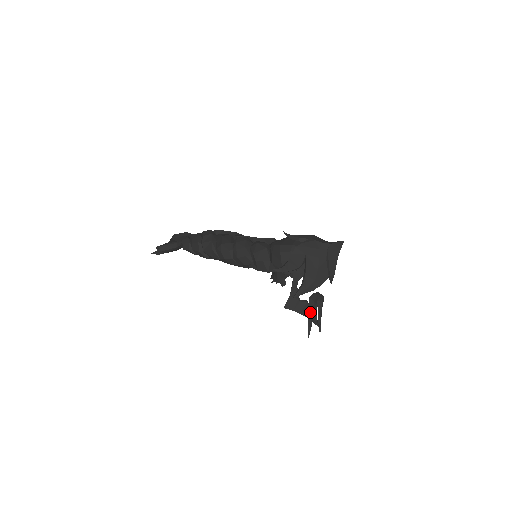
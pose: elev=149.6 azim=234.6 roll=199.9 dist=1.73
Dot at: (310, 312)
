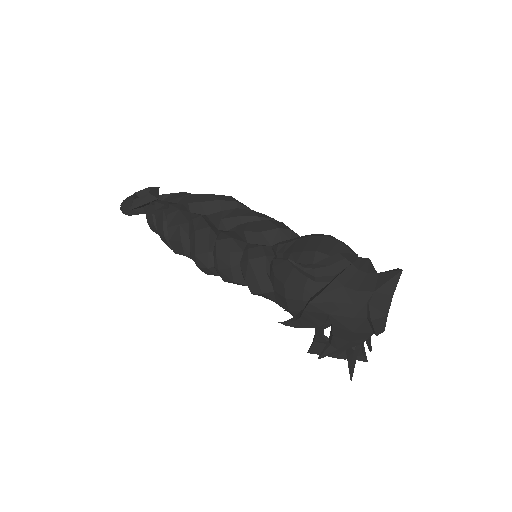
Dot at: (349, 359)
